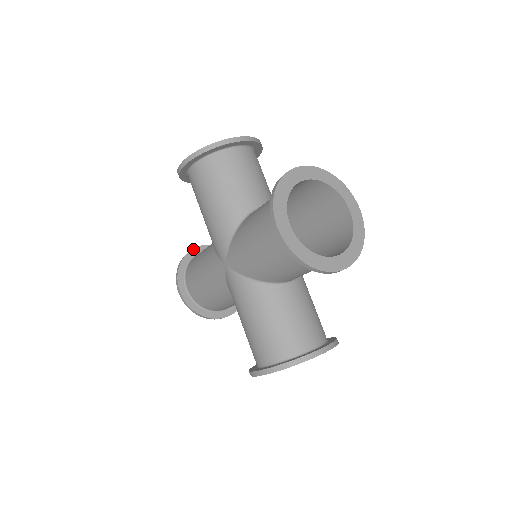
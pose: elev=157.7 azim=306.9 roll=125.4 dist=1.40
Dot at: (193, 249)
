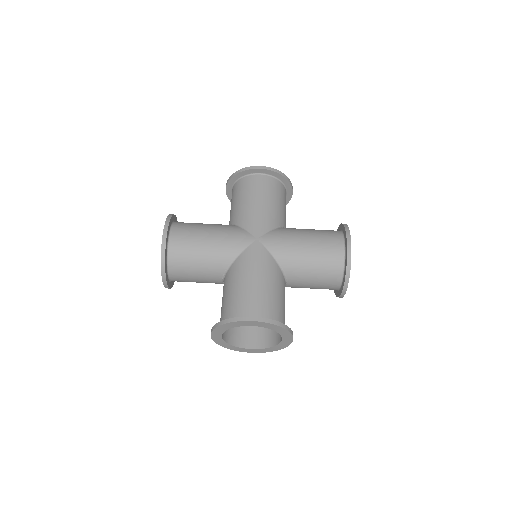
Dot at: (176, 217)
